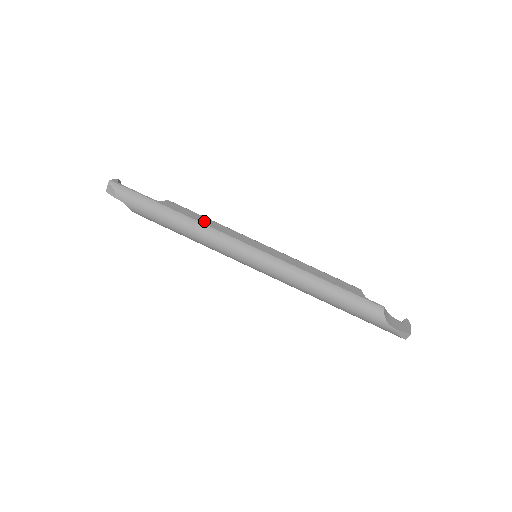
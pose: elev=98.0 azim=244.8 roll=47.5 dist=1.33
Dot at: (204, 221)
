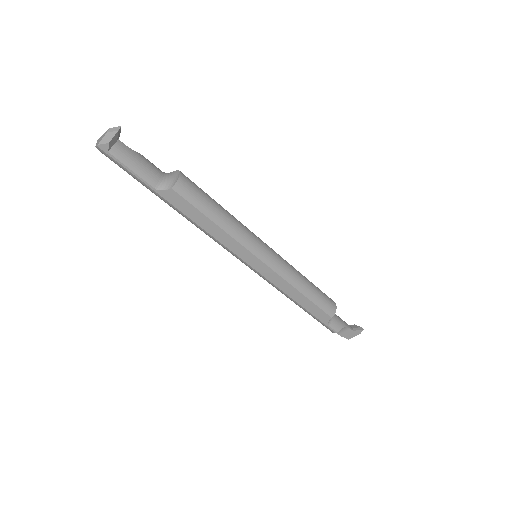
Dot at: (207, 227)
